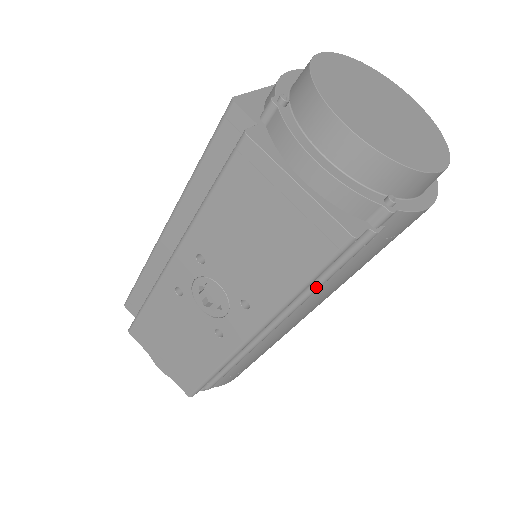
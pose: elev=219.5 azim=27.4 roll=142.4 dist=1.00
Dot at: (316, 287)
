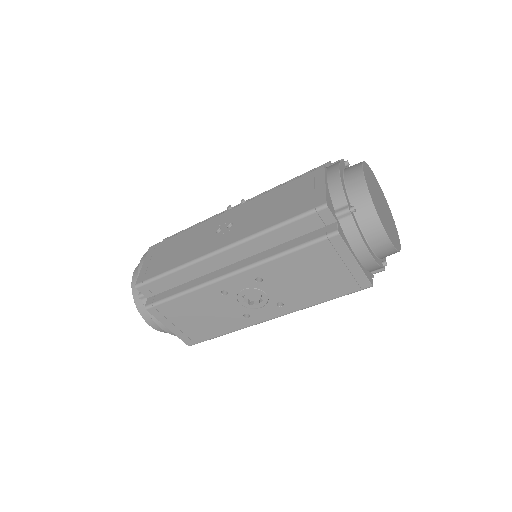
Dot at: occluded
